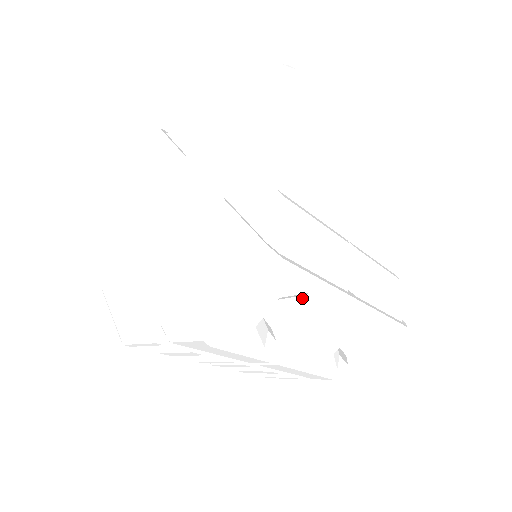
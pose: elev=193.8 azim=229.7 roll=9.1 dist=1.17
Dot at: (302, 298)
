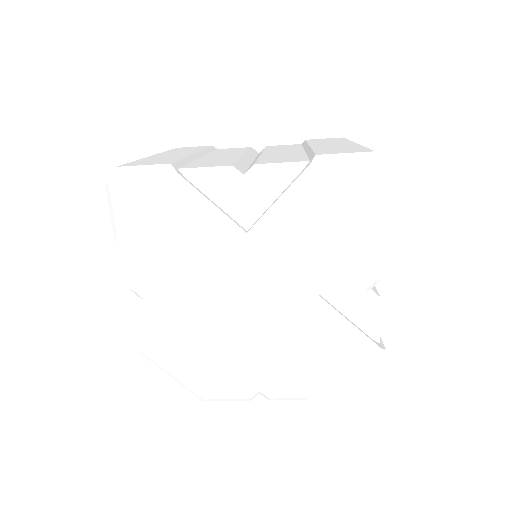
Dot at: occluded
